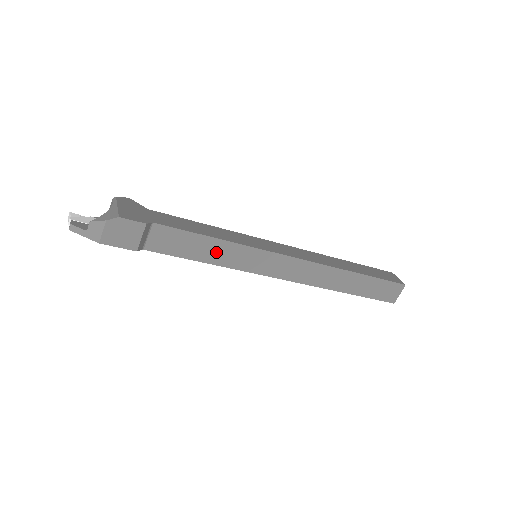
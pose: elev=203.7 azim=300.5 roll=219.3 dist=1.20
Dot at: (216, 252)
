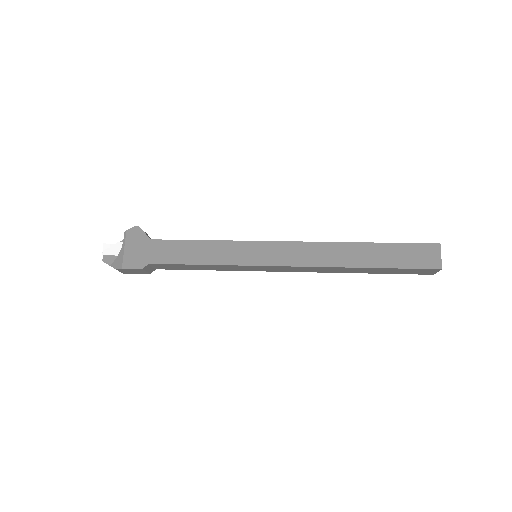
Dot at: (211, 267)
